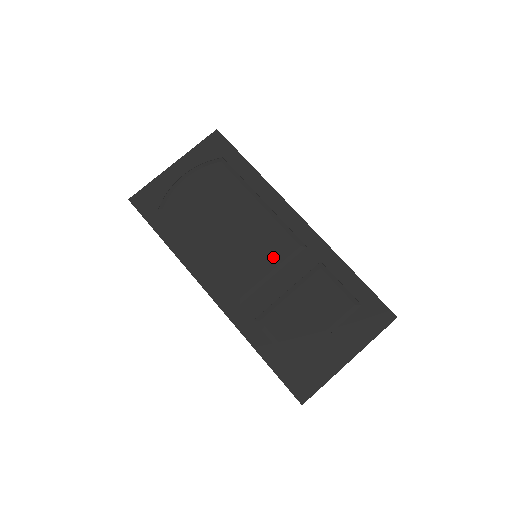
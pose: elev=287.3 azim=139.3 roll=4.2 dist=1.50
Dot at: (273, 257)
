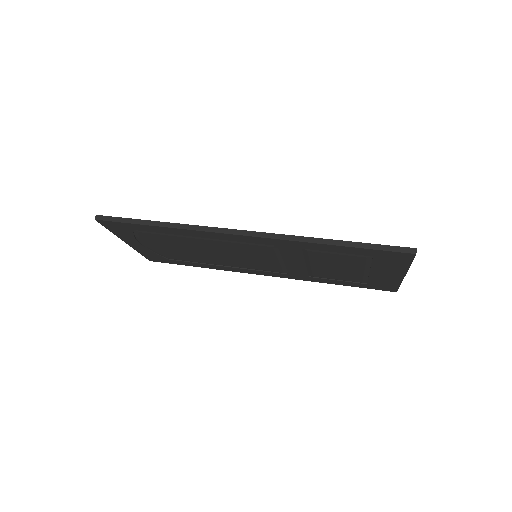
Dot at: occluded
